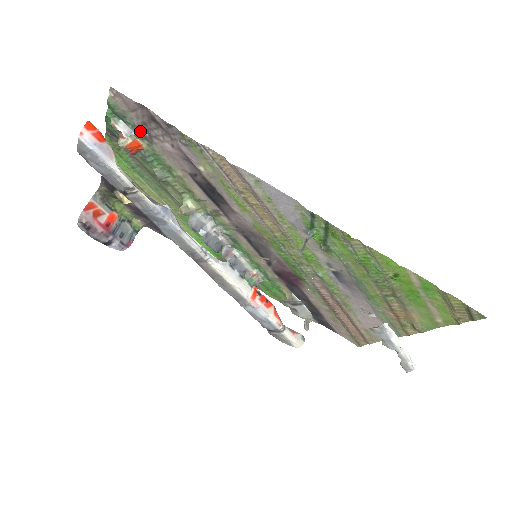
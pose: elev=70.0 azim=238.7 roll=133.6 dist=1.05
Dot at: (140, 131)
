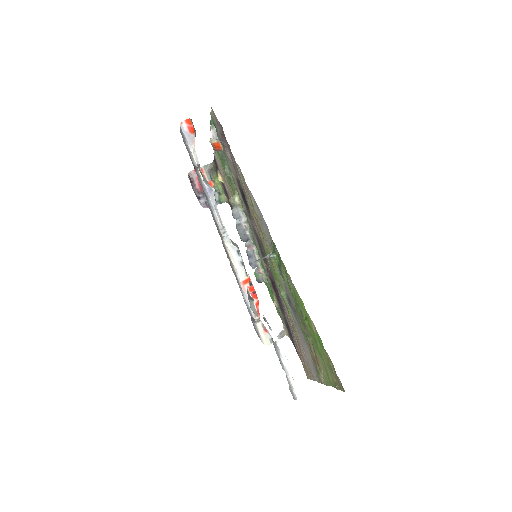
Dot at: (220, 139)
